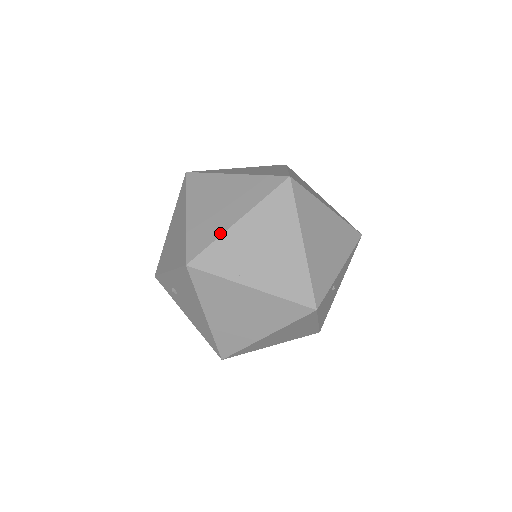
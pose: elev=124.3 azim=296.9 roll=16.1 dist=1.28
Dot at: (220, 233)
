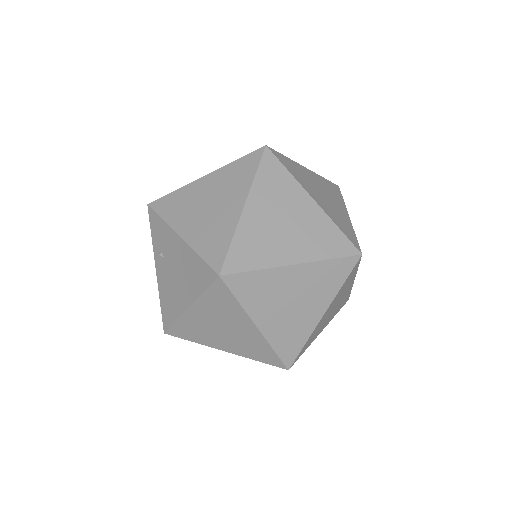
Dot at: (310, 333)
